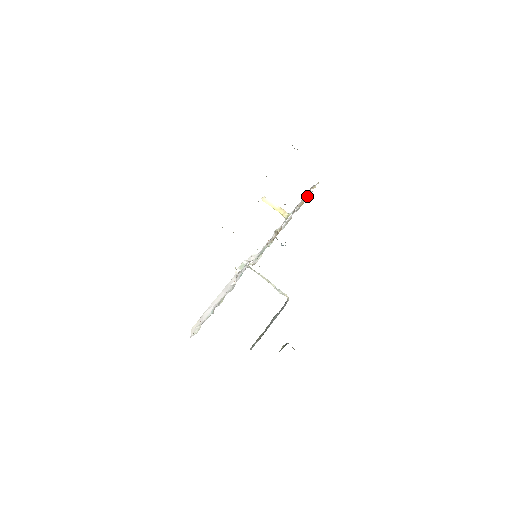
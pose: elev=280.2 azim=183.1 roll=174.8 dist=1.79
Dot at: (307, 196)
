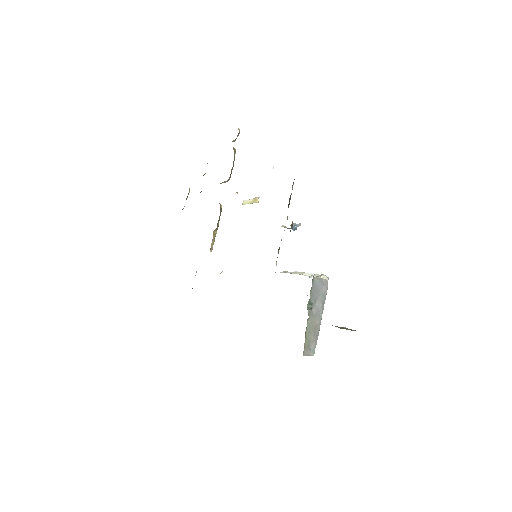
Dot at: occluded
